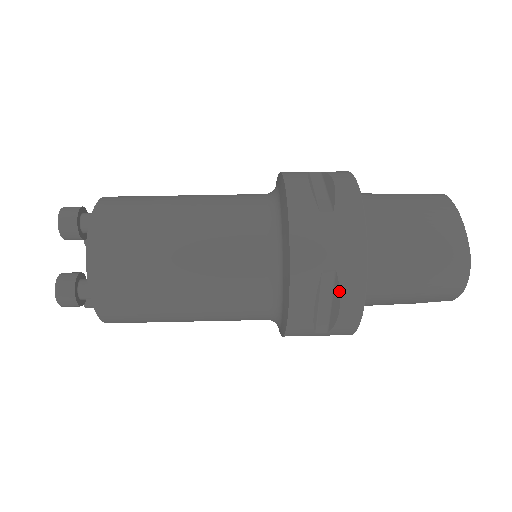
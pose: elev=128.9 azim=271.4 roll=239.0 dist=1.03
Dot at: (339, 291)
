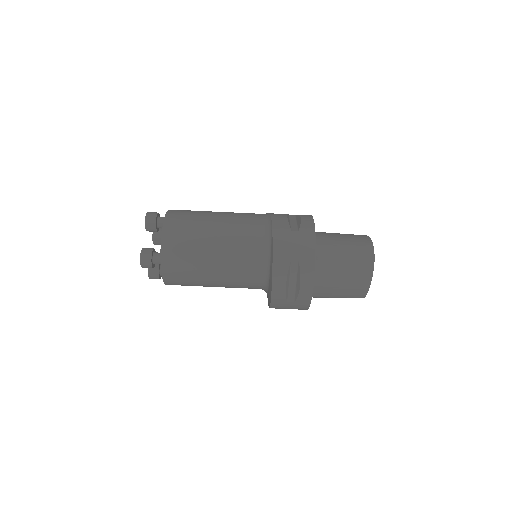
Dot at: occluded
